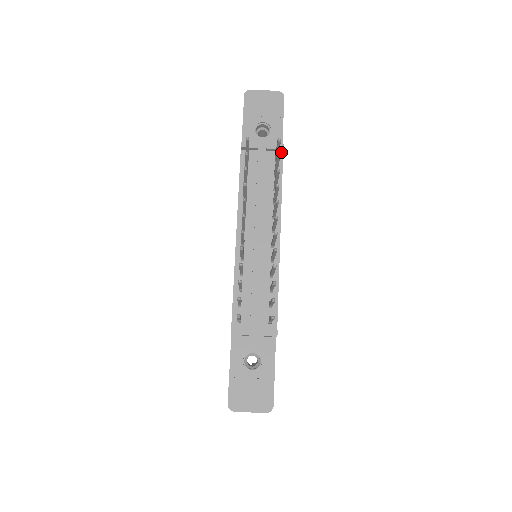
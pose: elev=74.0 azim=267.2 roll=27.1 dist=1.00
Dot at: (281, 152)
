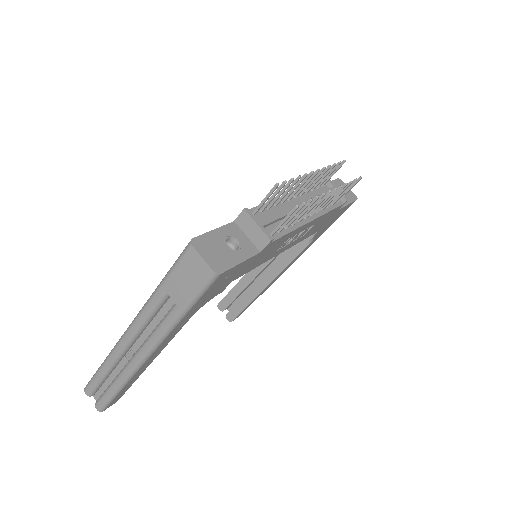
Dot at: (343, 203)
